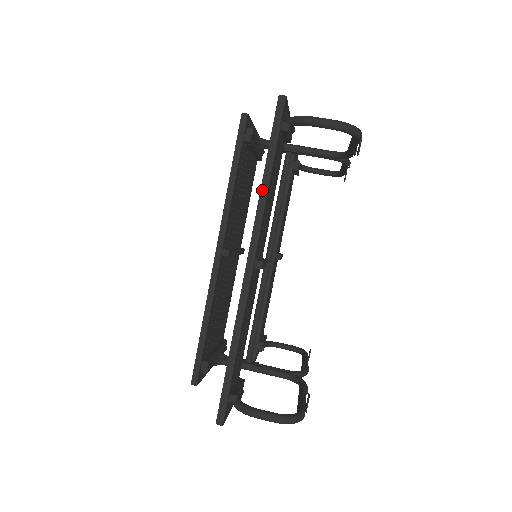
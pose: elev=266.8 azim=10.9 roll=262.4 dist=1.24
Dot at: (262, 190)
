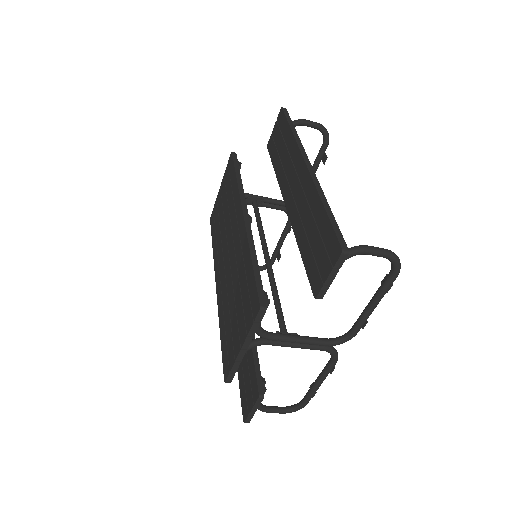
Dot at: (295, 135)
